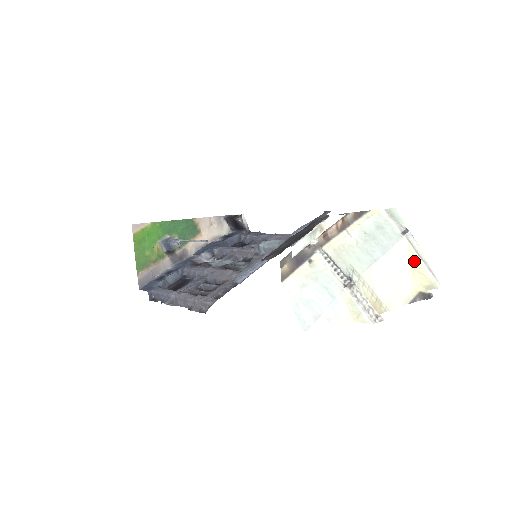
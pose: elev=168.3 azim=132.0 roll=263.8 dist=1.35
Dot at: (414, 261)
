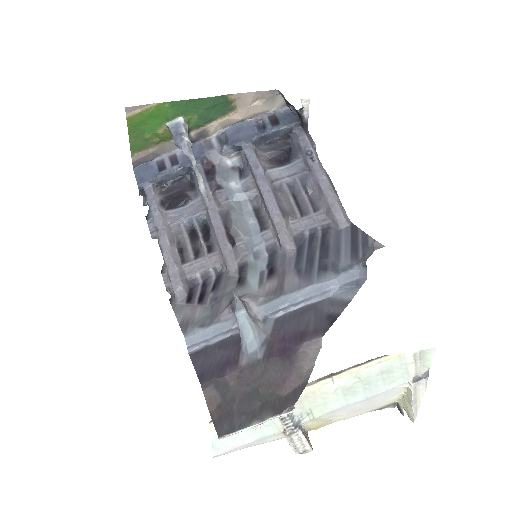
Dot at: (407, 396)
